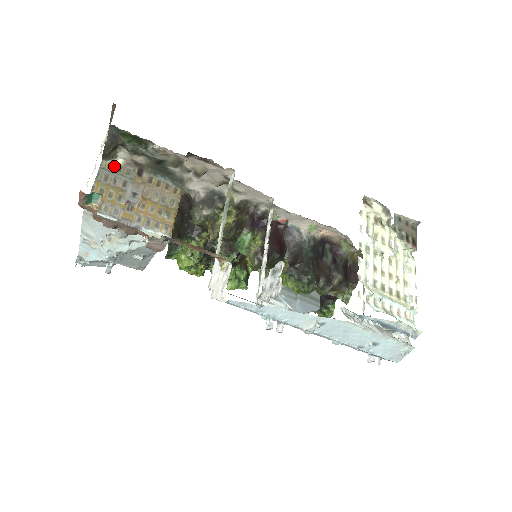
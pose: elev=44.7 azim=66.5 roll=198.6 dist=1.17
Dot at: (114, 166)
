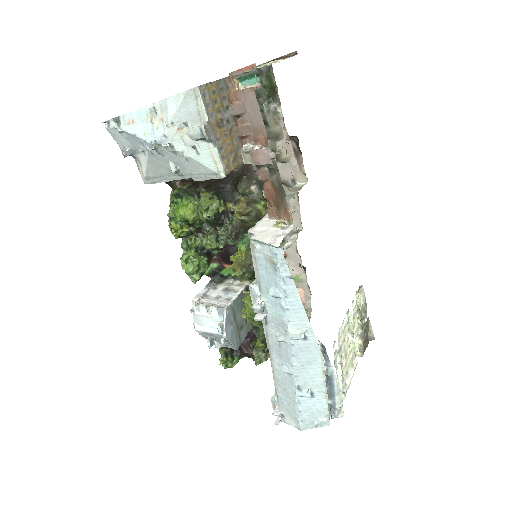
Dot at: occluded
